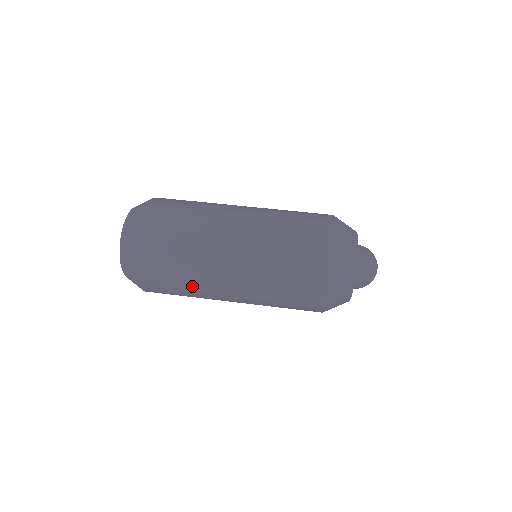
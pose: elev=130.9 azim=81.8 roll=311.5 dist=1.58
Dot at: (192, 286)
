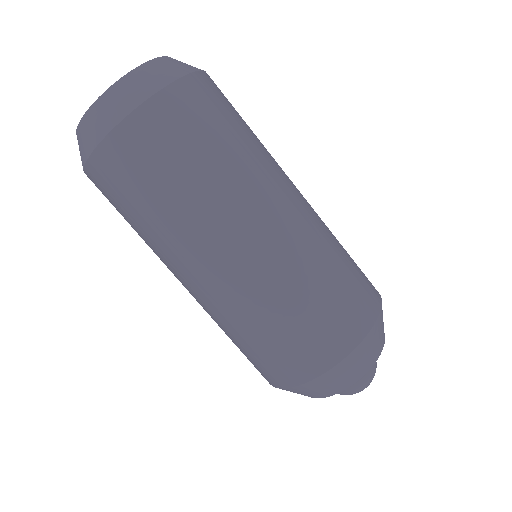
Dot at: (147, 238)
